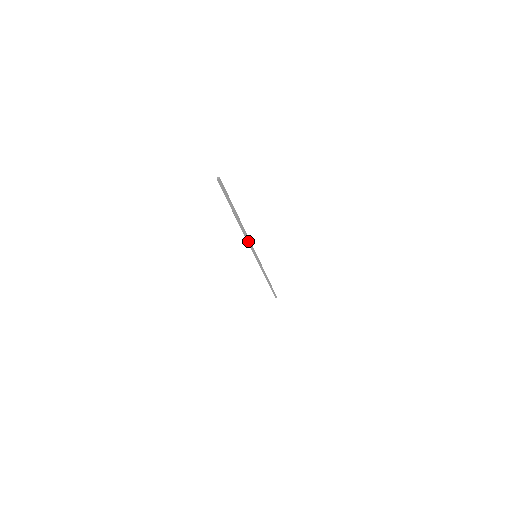
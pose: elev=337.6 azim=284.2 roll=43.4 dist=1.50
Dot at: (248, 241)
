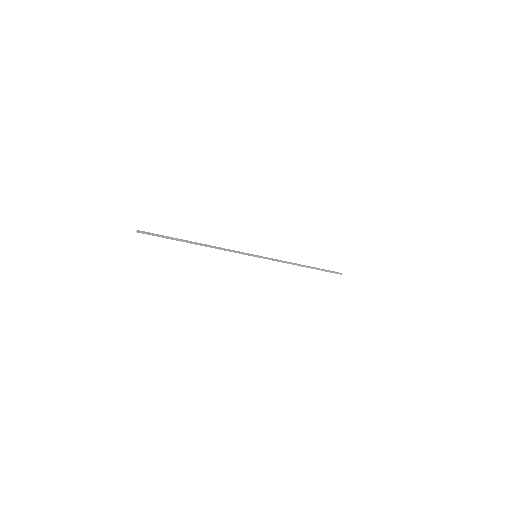
Dot at: (228, 250)
